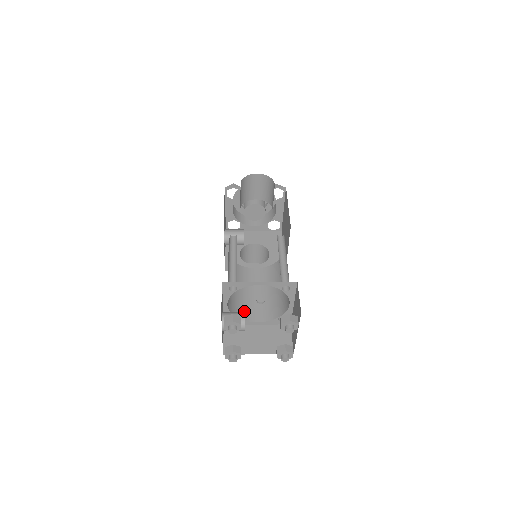
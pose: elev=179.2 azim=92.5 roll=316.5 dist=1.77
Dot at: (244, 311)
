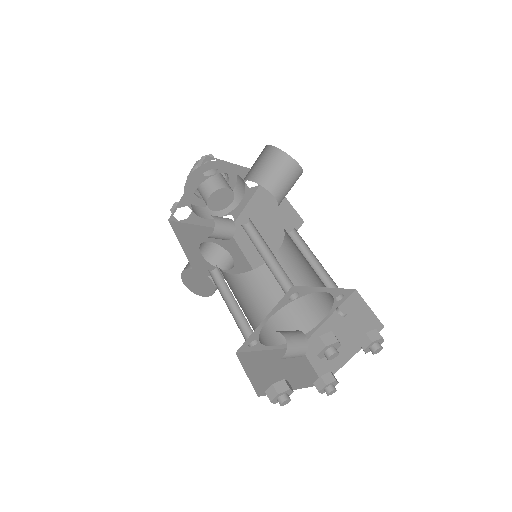
Dot at: occluded
